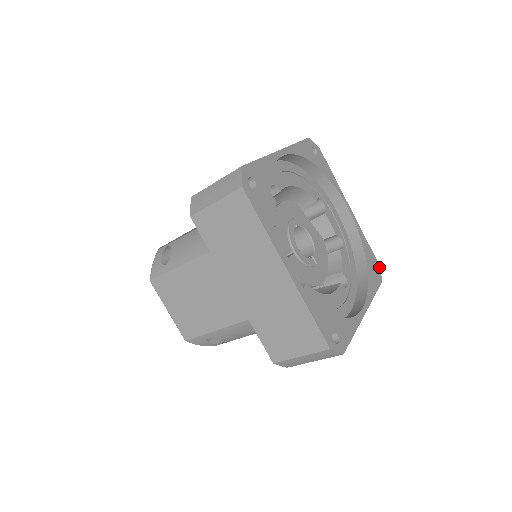
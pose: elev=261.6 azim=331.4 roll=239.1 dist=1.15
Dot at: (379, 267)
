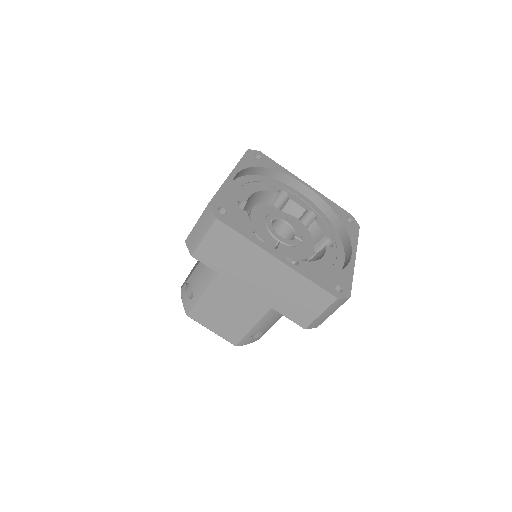
Dot at: (352, 217)
